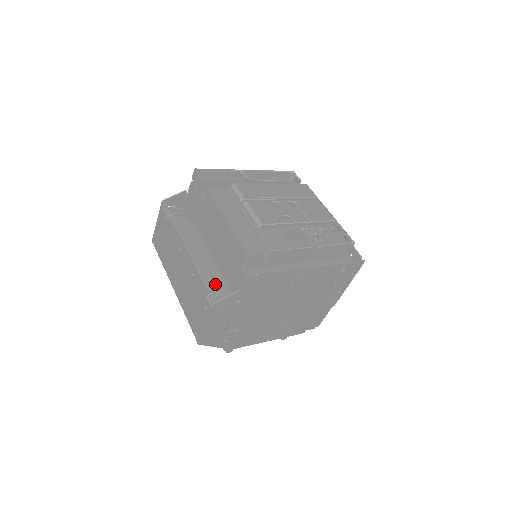
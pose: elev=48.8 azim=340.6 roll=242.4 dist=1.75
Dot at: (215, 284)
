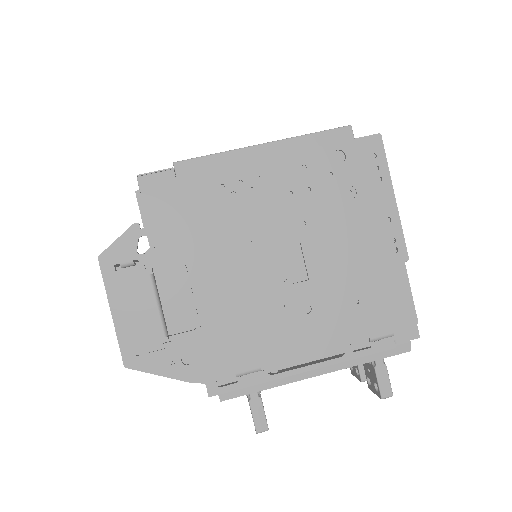
Dot at: occluded
